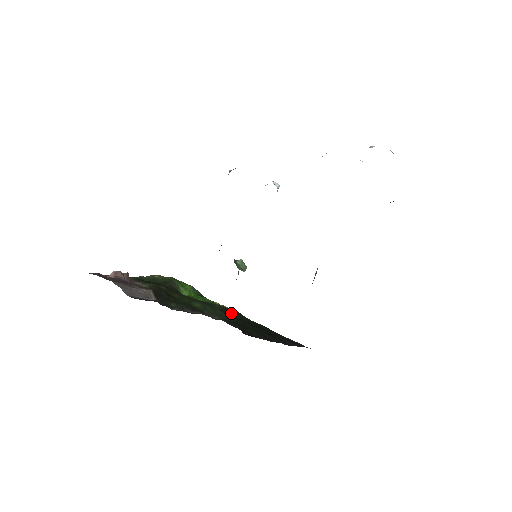
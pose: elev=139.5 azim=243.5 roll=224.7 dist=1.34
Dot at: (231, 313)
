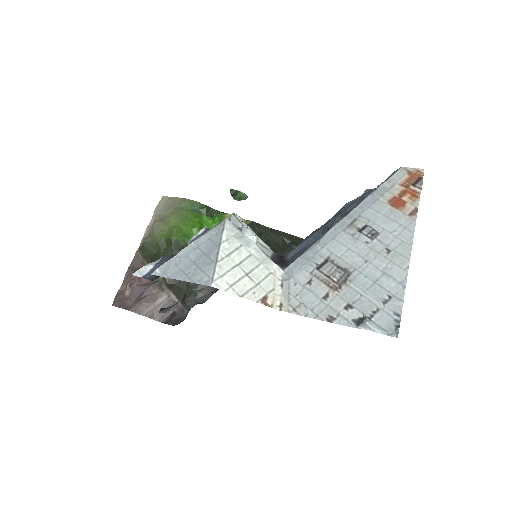
Dot at: occluded
